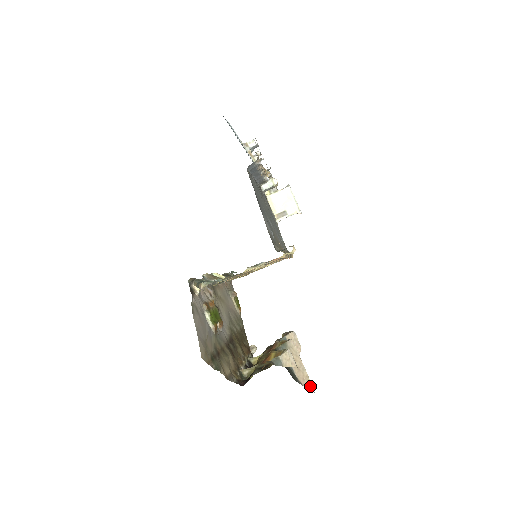
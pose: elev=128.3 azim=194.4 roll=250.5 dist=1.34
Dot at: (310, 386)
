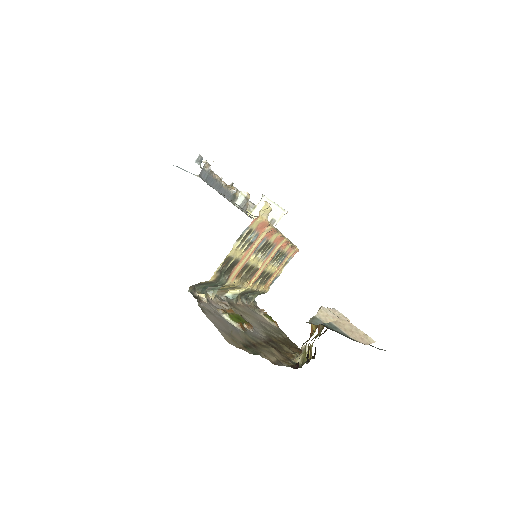
Dot at: occluded
